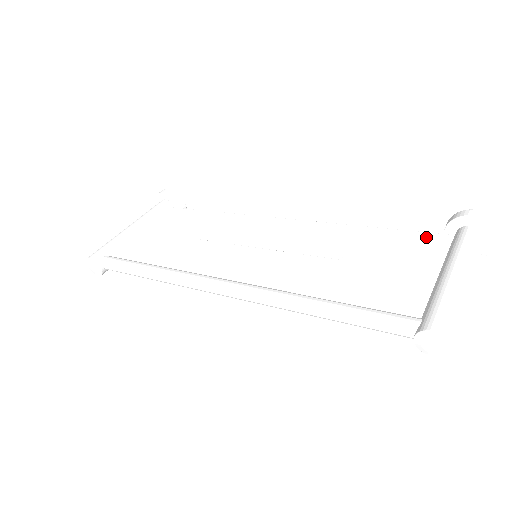
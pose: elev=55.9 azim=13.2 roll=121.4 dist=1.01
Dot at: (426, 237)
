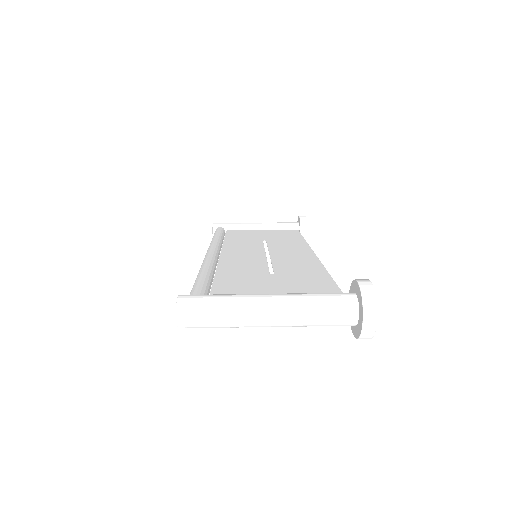
Dot at: (333, 292)
